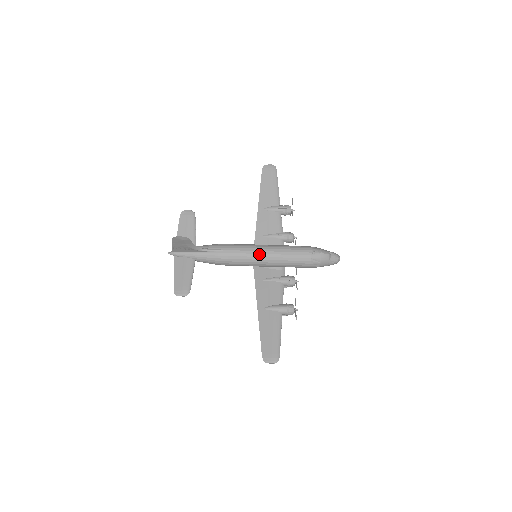
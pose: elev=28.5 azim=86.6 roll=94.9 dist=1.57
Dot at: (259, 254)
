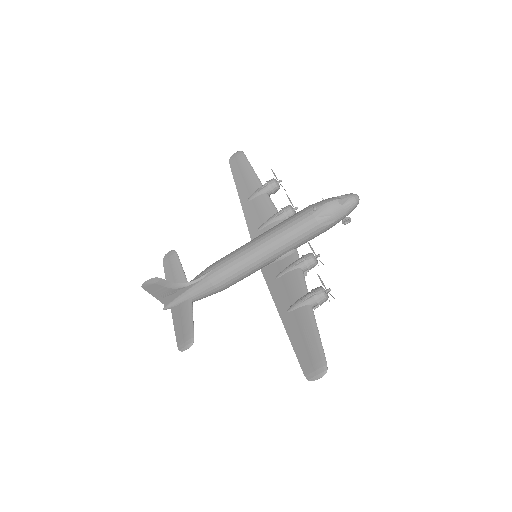
Dot at: (252, 250)
